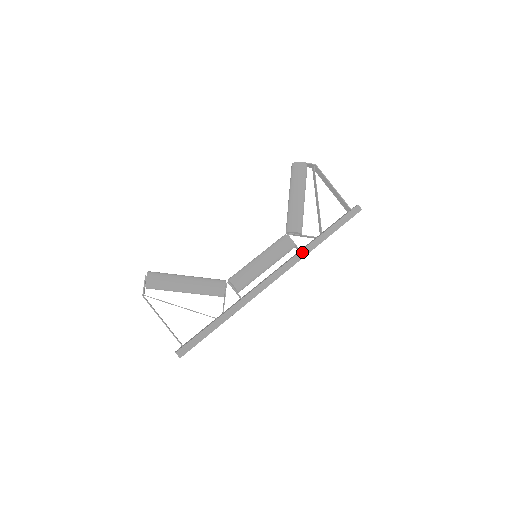
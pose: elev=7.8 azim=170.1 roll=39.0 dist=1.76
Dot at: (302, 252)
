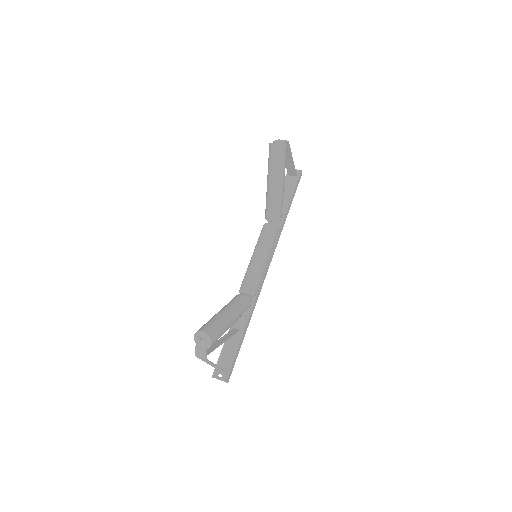
Dot at: (279, 235)
